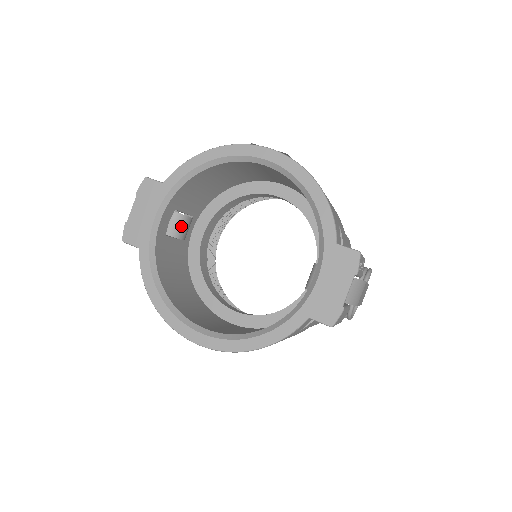
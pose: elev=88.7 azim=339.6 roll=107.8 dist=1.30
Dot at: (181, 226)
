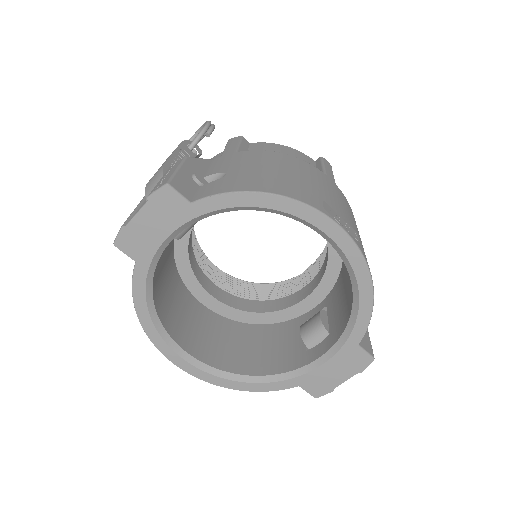
Dot at: (189, 228)
